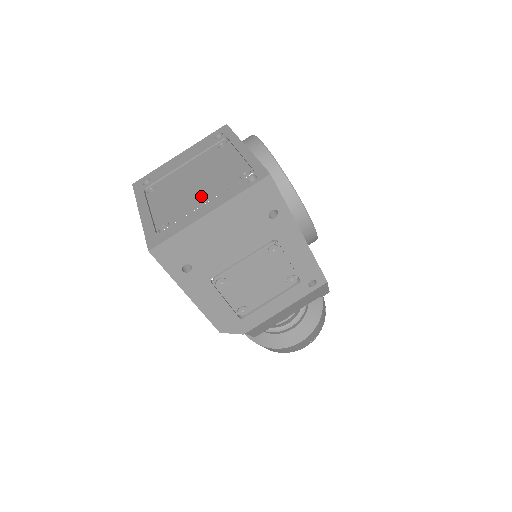
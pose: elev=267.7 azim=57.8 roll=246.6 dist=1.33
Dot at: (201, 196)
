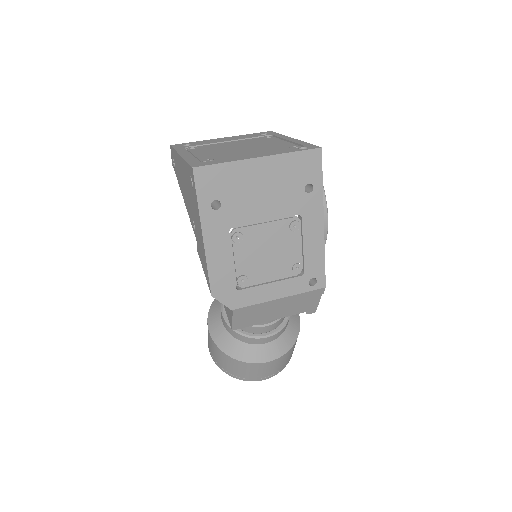
Dot at: (249, 152)
